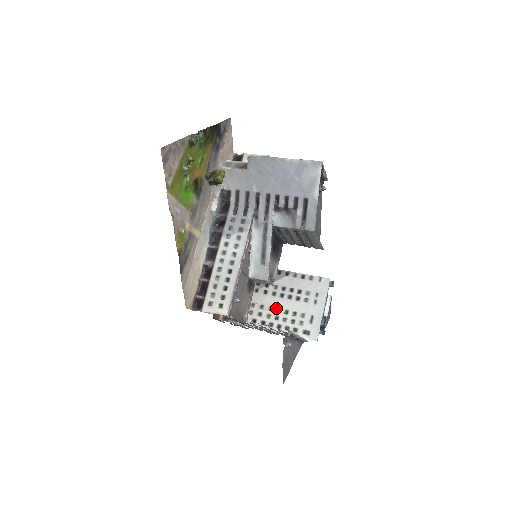
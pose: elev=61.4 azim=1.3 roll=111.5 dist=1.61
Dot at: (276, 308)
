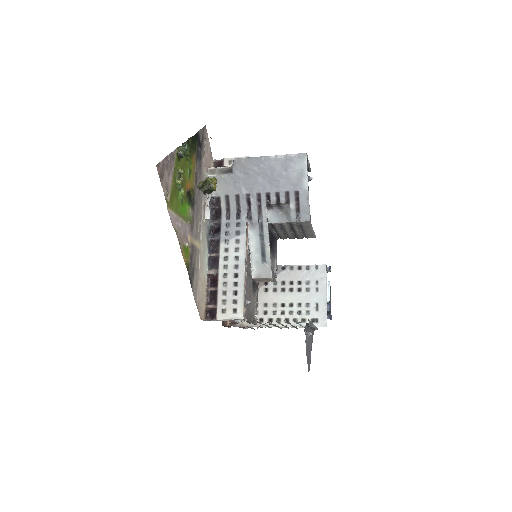
Dot at: (280, 303)
